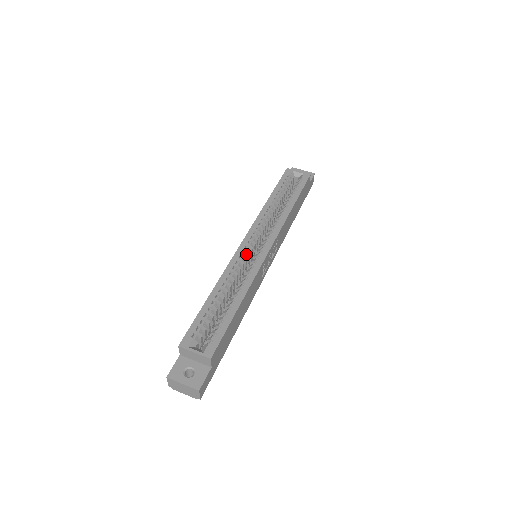
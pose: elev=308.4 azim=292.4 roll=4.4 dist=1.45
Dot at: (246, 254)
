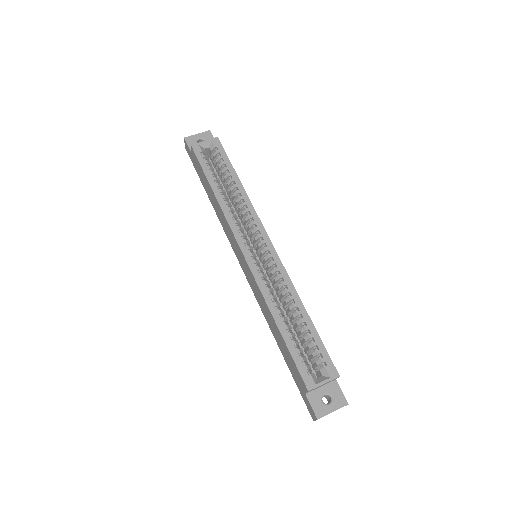
Dot at: (257, 264)
